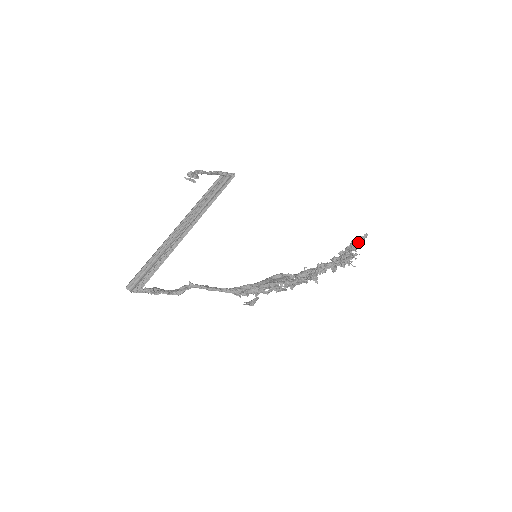
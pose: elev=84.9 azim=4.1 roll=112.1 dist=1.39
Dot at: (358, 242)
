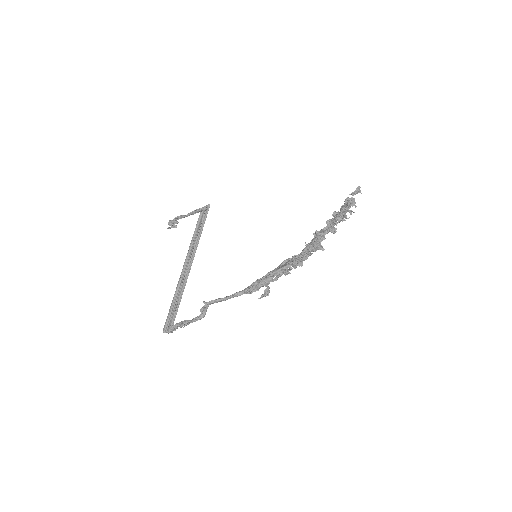
Dot at: (350, 198)
